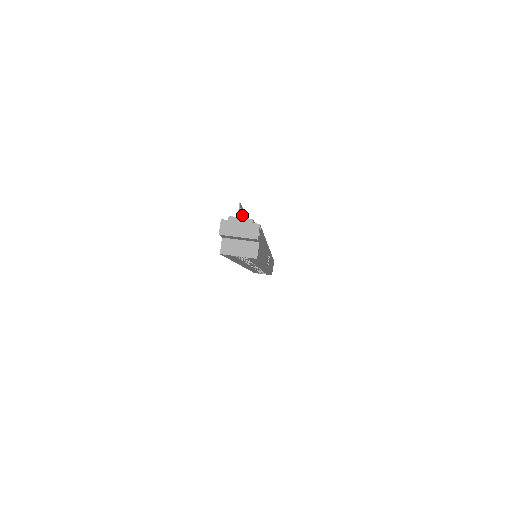
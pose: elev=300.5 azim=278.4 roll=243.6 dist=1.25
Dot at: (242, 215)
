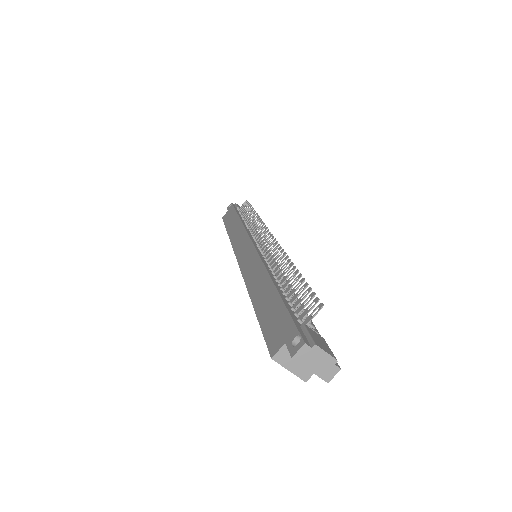
Dot at: (306, 295)
